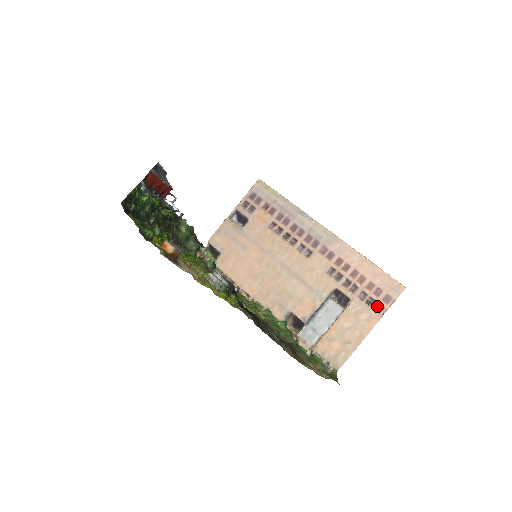
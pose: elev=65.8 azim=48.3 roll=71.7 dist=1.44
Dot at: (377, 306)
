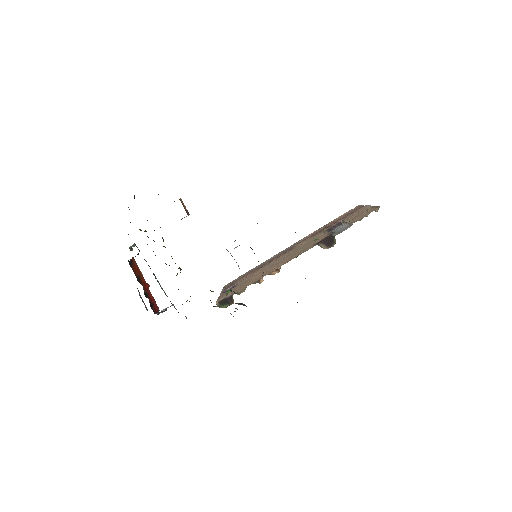
Dot at: occluded
